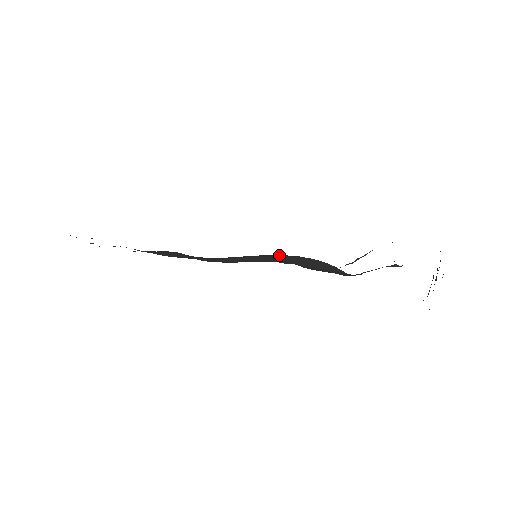
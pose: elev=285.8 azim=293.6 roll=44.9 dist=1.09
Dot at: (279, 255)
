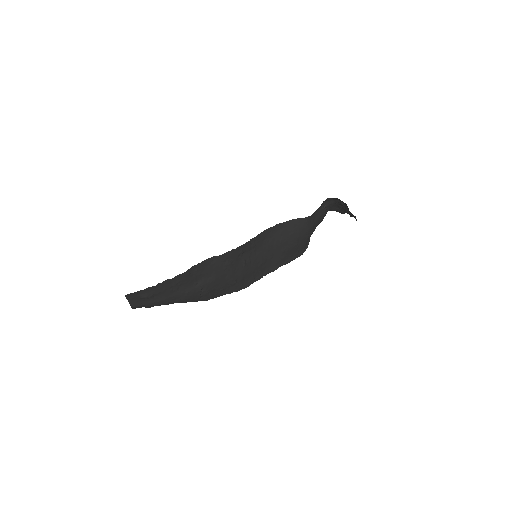
Dot at: (268, 229)
